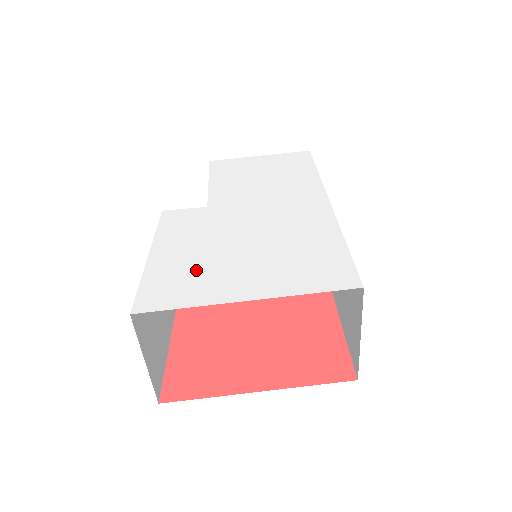
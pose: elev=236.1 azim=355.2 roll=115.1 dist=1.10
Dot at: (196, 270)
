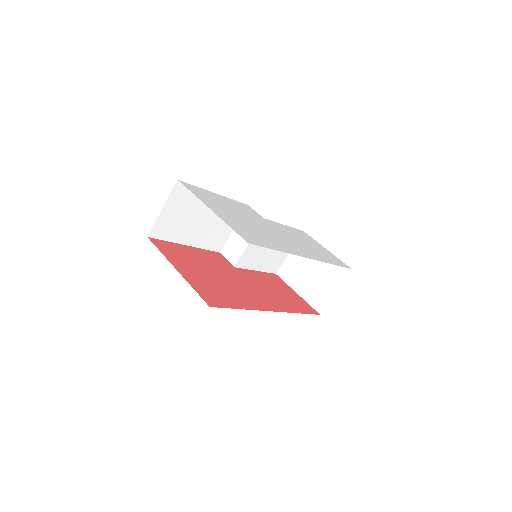
Dot at: (217, 202)
